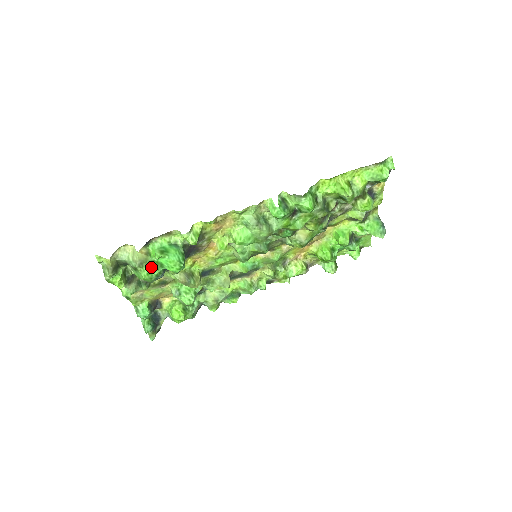
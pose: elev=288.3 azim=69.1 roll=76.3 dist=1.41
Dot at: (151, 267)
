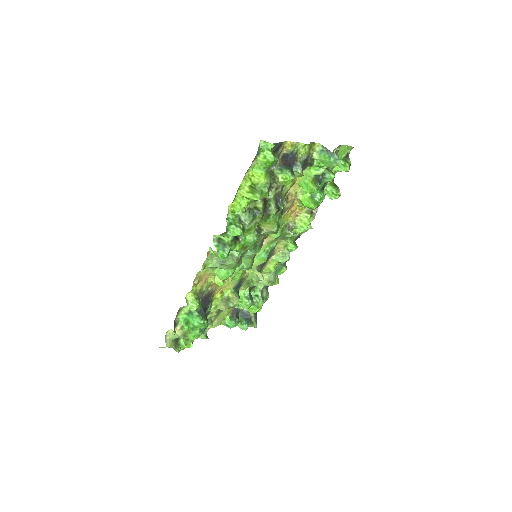
Dot at: (191, 333)
